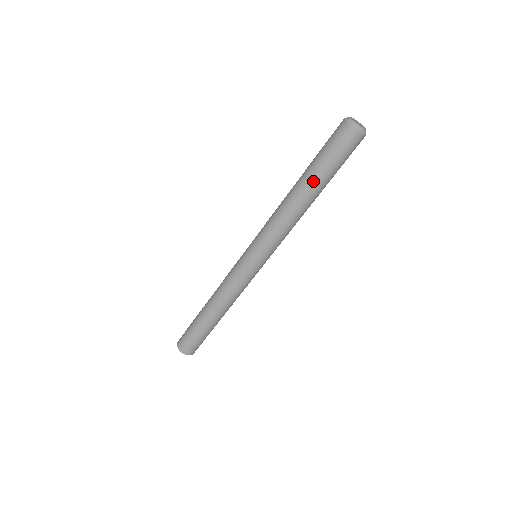
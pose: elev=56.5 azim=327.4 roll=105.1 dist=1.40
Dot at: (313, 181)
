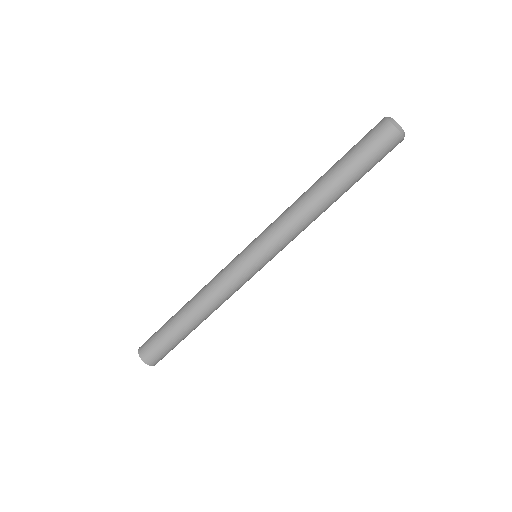
Dot at: (346, 184)
